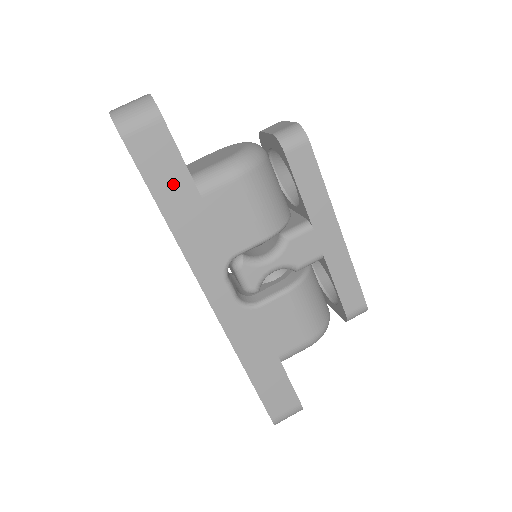
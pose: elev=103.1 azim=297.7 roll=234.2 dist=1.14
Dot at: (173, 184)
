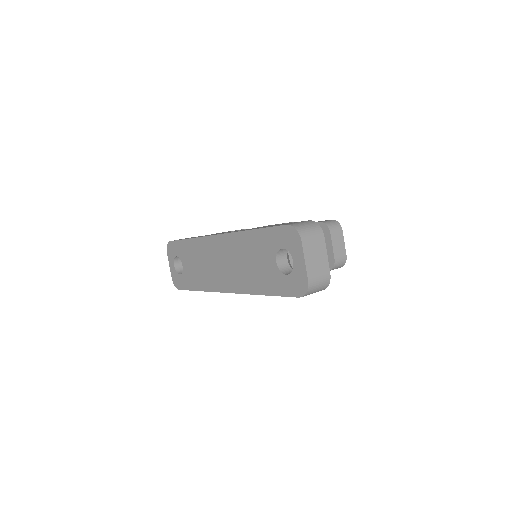
Dot at: occluded
